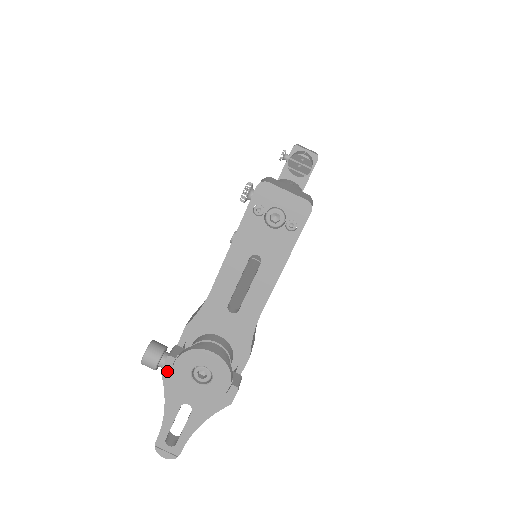
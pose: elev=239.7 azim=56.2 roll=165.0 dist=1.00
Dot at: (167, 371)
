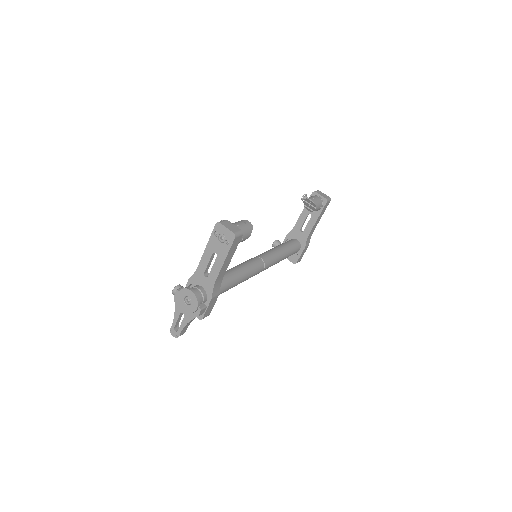
Dot at: (176, 296)
